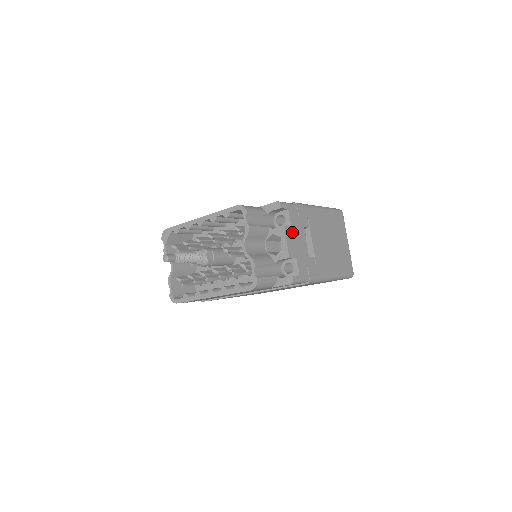
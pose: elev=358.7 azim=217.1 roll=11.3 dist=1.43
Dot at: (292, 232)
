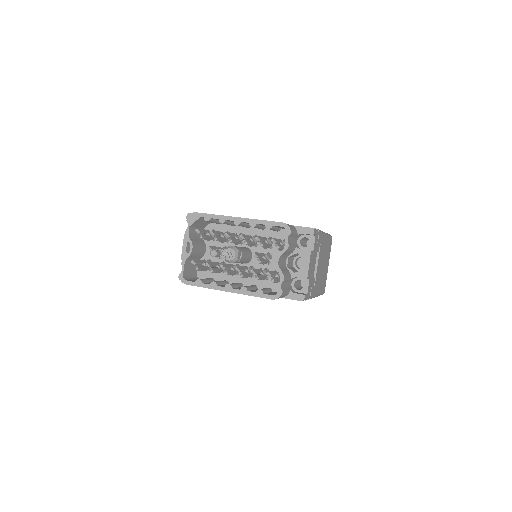
Dot at: (312, 256)
